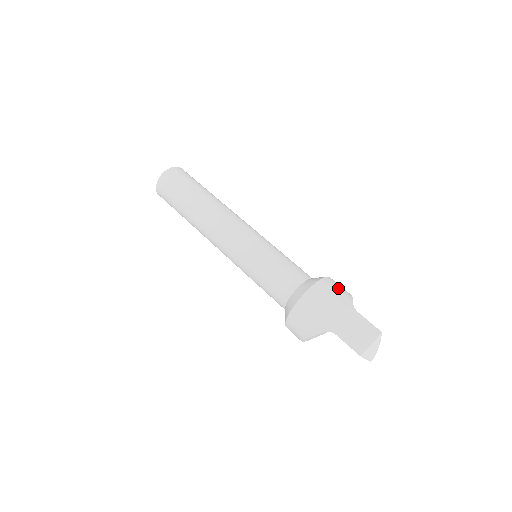
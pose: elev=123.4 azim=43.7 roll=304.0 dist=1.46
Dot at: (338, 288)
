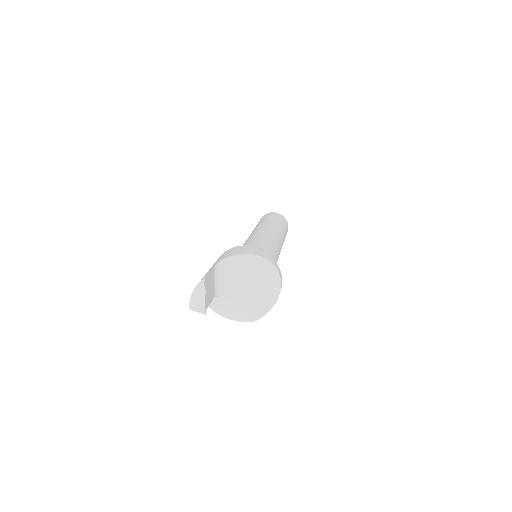
Dot at: (231, 252)
